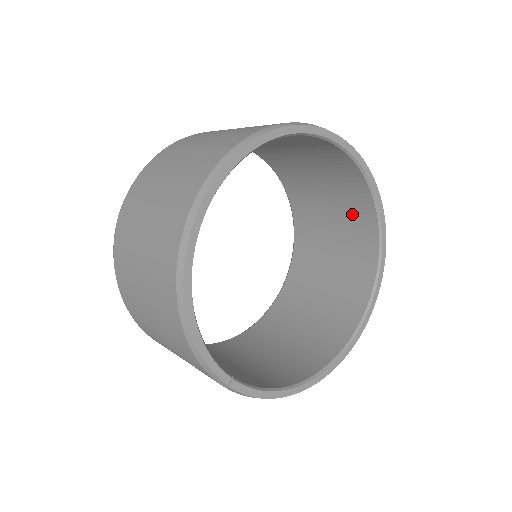
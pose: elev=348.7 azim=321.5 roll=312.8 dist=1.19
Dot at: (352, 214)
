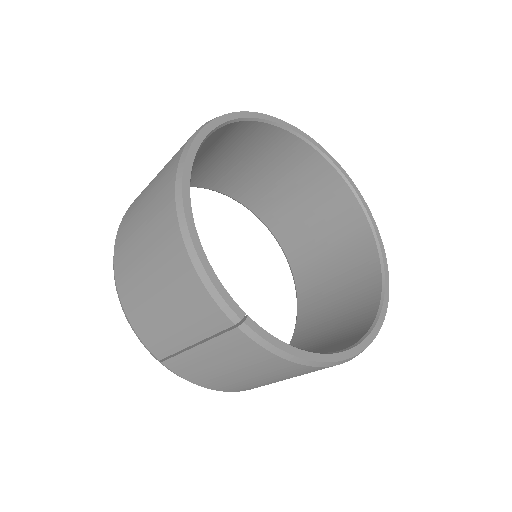
Dot at: (341, 224)
